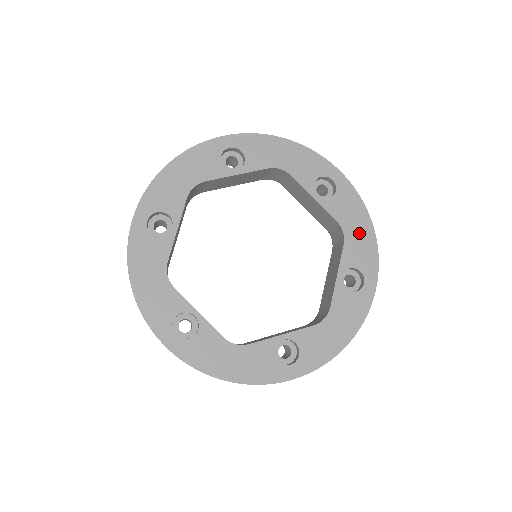
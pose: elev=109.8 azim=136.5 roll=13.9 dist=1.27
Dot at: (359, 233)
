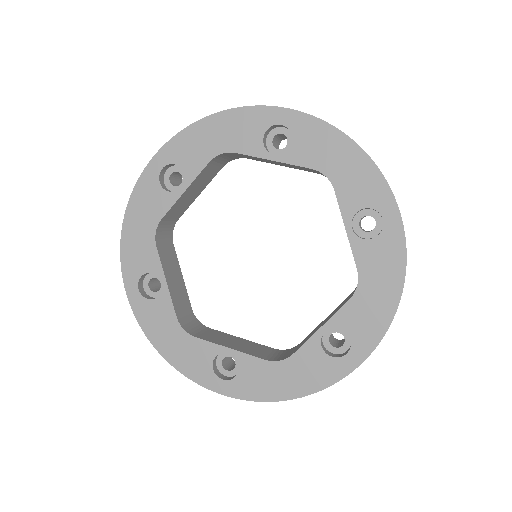
Dot at: (345, 165)
